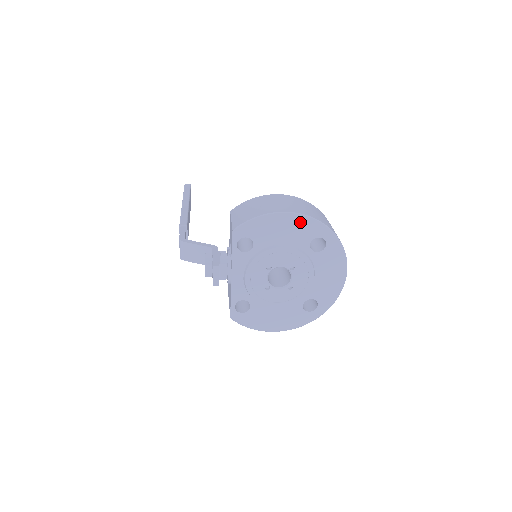
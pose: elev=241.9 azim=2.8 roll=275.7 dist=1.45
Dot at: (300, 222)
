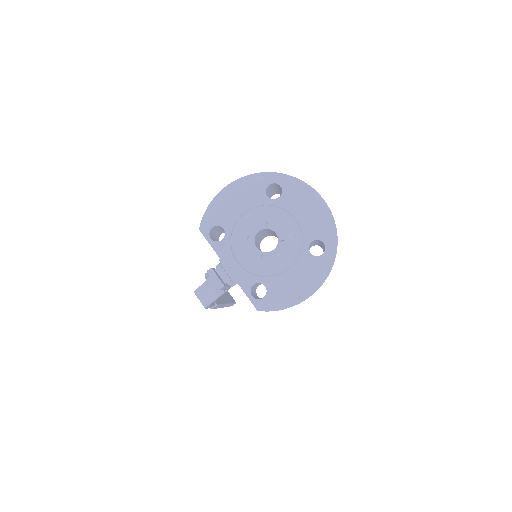
Dot at: (244, 185)
